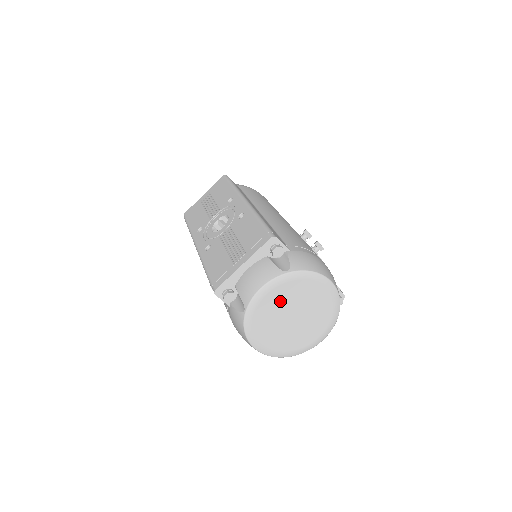
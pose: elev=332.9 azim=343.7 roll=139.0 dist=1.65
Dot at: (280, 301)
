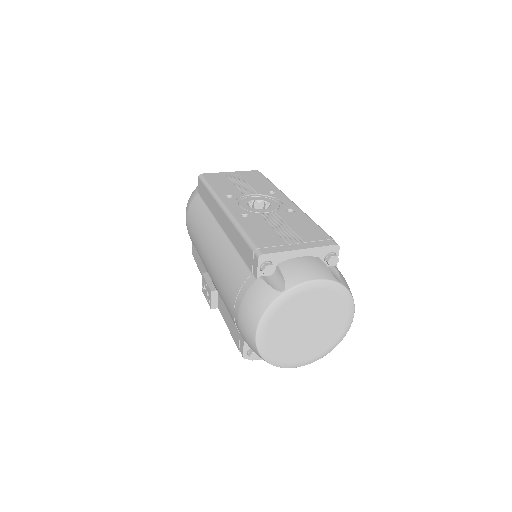
Dot at: (314, 304)
